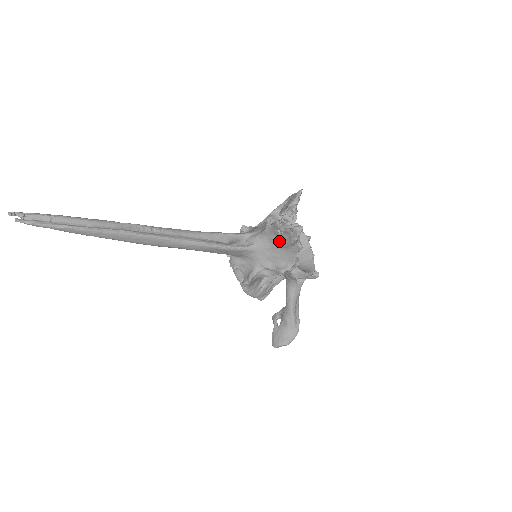
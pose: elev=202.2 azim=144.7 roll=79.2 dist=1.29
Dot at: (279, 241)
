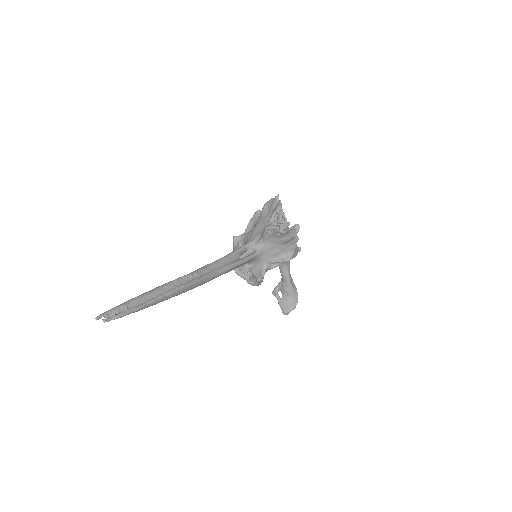
Dot at: (279, 240)
